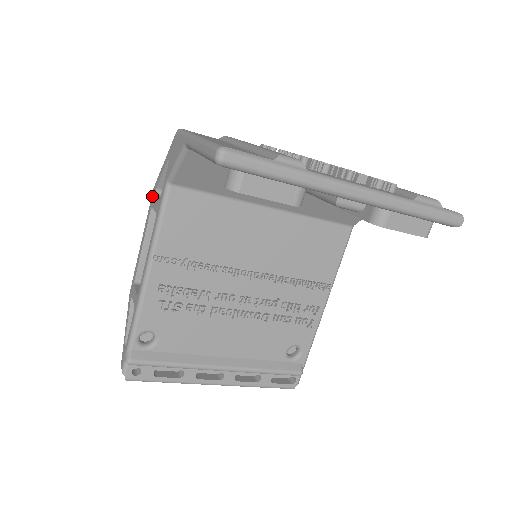
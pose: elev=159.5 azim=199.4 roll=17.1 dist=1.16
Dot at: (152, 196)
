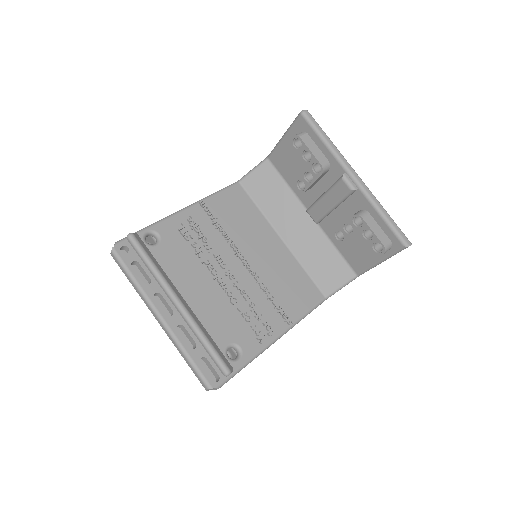
Dot at: occluded
